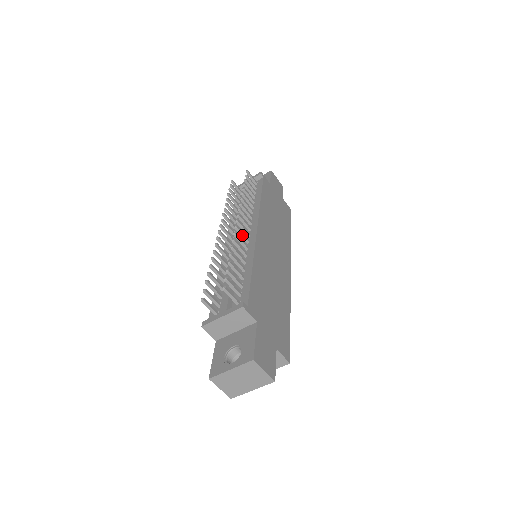
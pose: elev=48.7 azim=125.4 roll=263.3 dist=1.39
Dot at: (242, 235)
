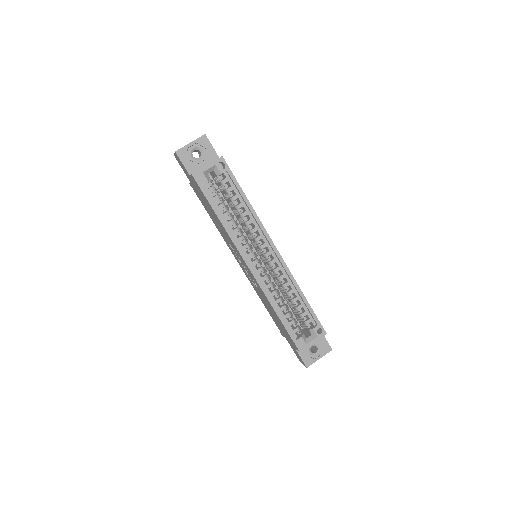
Dot at: occluded
